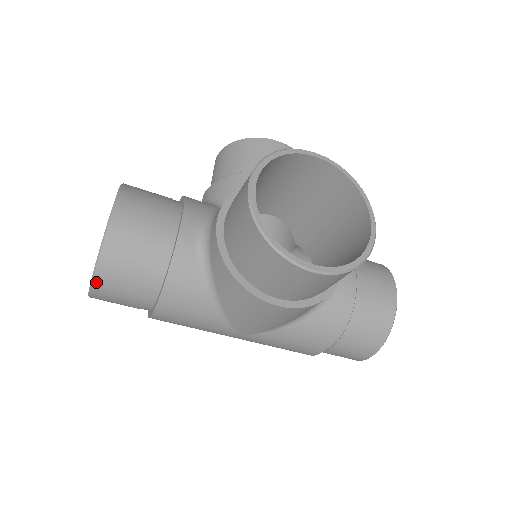
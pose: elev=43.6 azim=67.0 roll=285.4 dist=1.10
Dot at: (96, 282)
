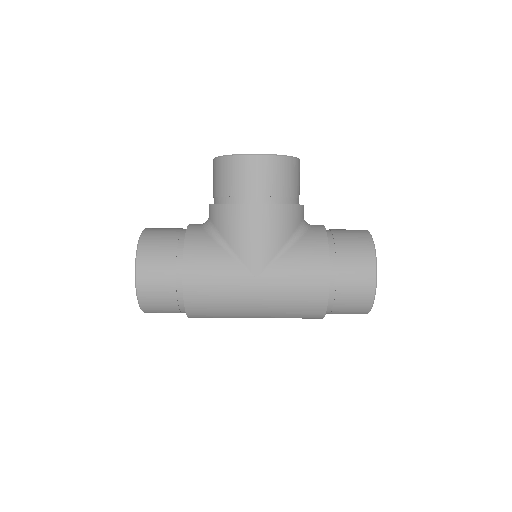
Dot at: (139, 260)
